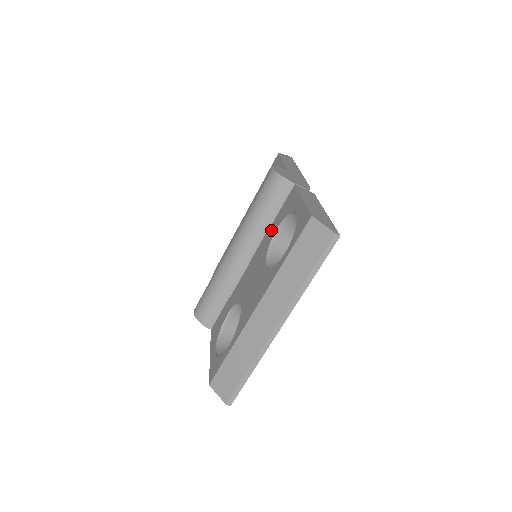
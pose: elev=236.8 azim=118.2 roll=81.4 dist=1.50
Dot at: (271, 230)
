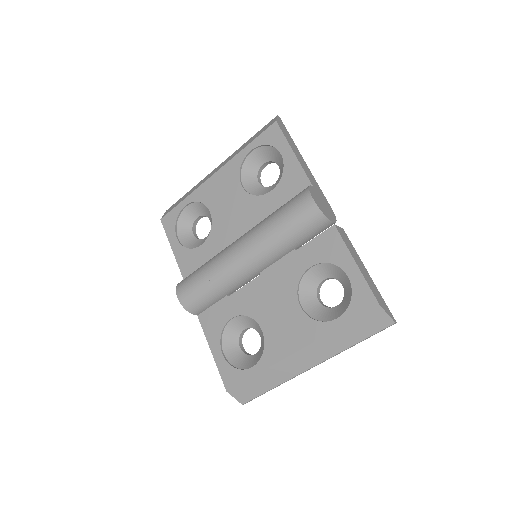
Dot at: (298, 260)
